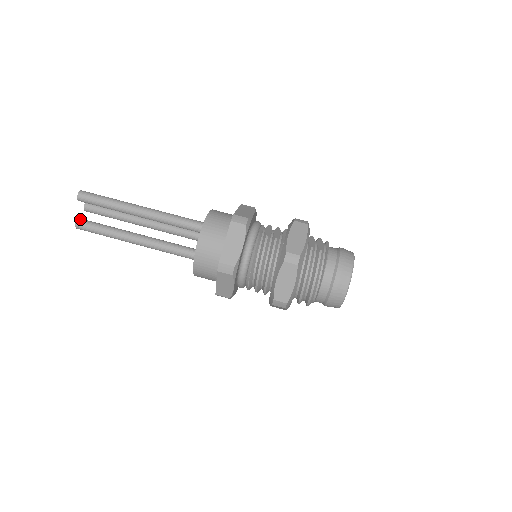
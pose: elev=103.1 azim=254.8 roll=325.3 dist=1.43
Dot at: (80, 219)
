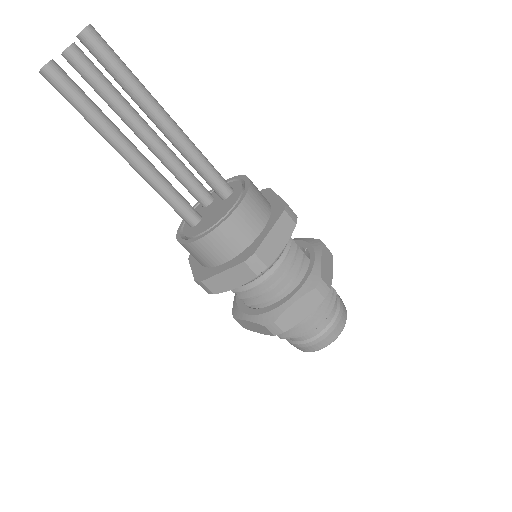
Dot at: occluded
